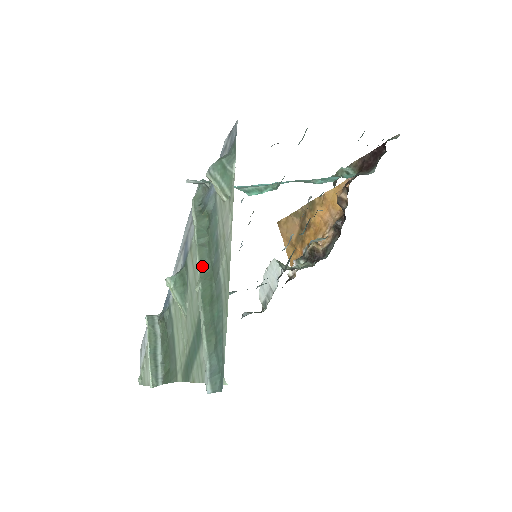
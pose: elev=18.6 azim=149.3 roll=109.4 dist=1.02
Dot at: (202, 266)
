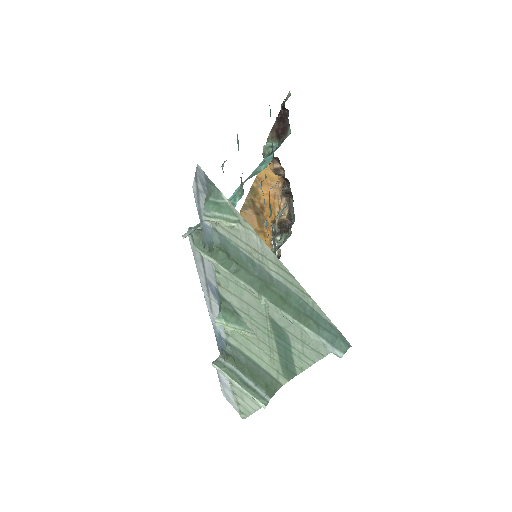
Dot at: (251, 284)
